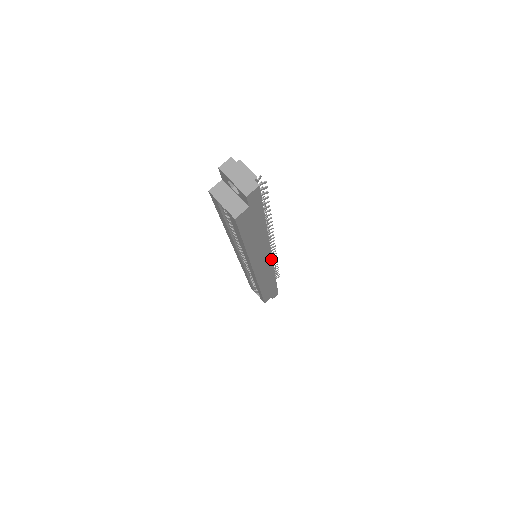
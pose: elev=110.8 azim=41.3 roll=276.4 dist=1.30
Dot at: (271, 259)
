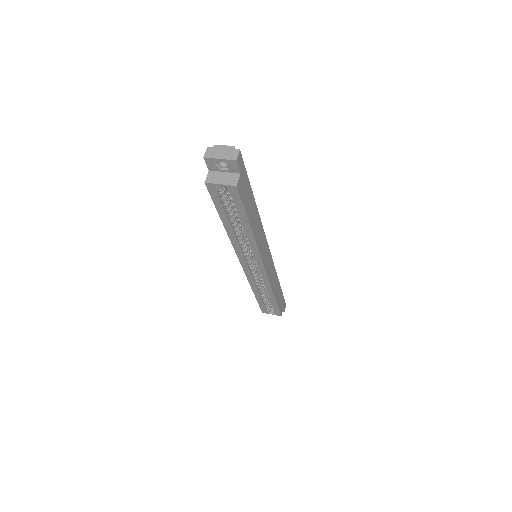
Dot at: (269, 250)
